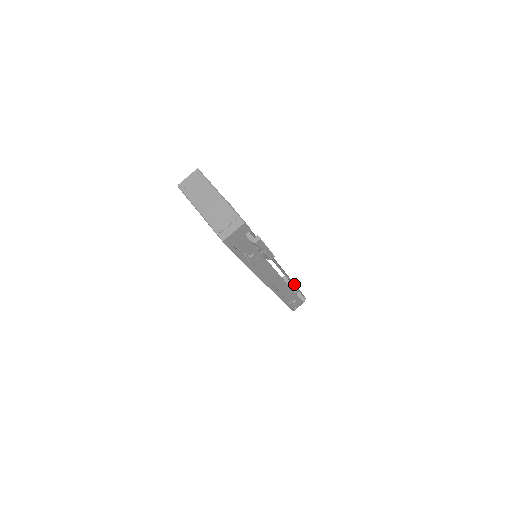
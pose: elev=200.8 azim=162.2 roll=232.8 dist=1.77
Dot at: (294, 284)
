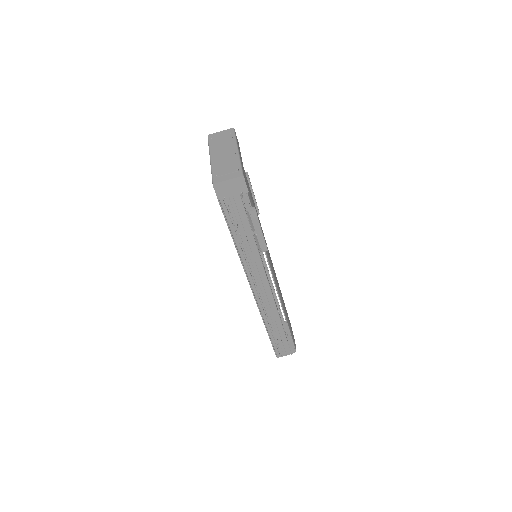
Dot at: (286, 318)
